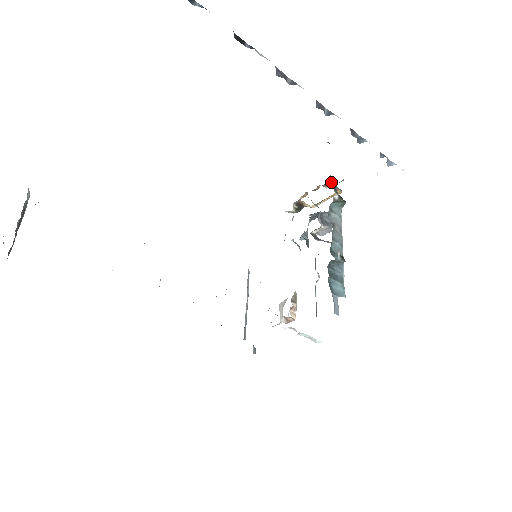
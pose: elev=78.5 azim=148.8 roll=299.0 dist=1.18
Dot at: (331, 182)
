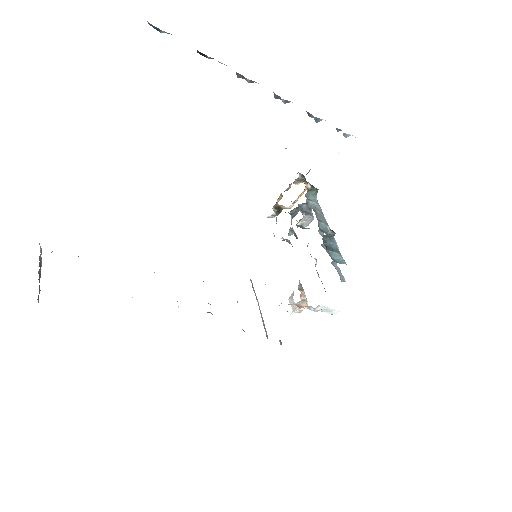
Dot at: (300, 177)
